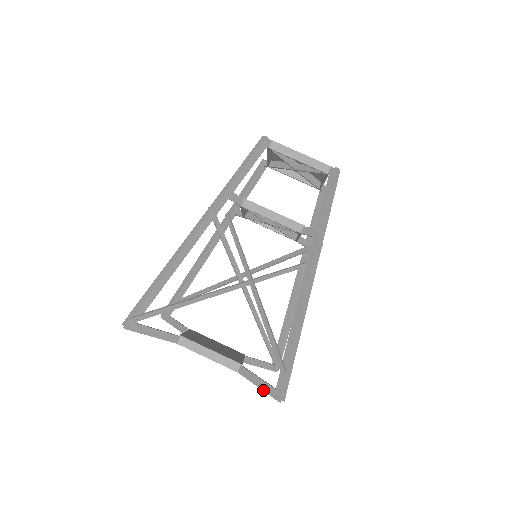
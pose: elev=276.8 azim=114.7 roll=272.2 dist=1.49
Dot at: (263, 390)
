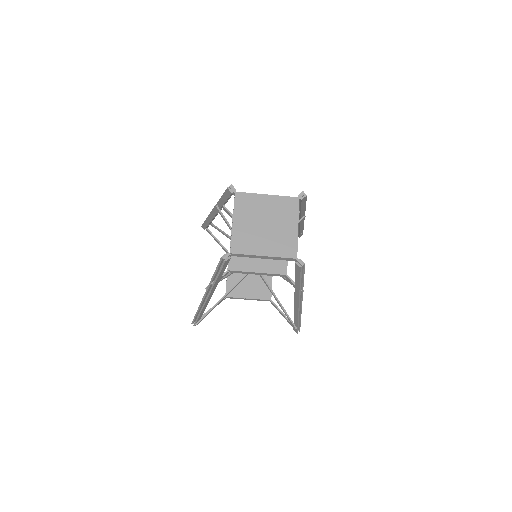
Dot at: (287, 321)
